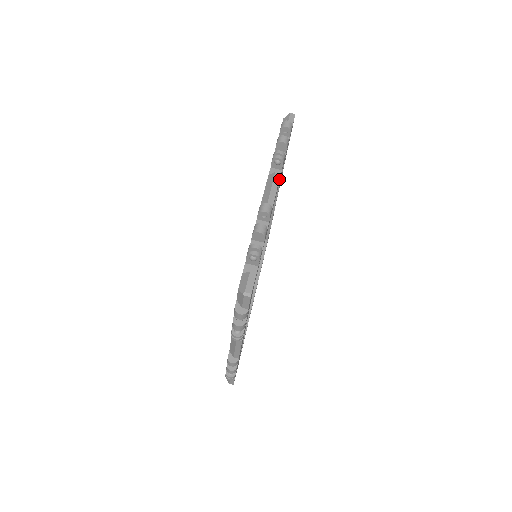
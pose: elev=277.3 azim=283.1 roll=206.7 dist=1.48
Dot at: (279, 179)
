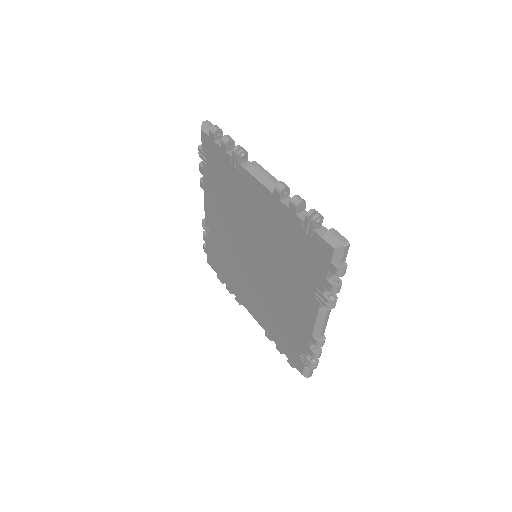
Dot at: occluded
